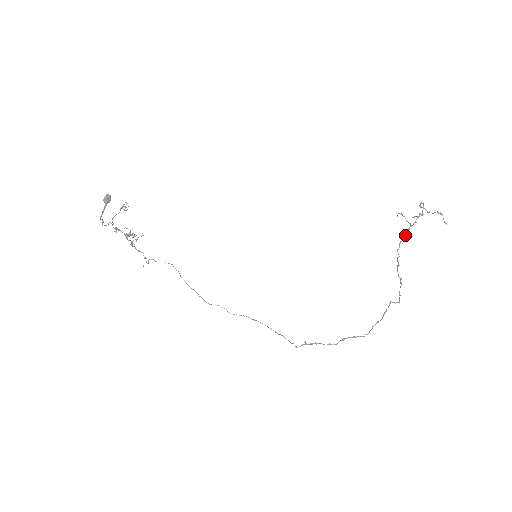
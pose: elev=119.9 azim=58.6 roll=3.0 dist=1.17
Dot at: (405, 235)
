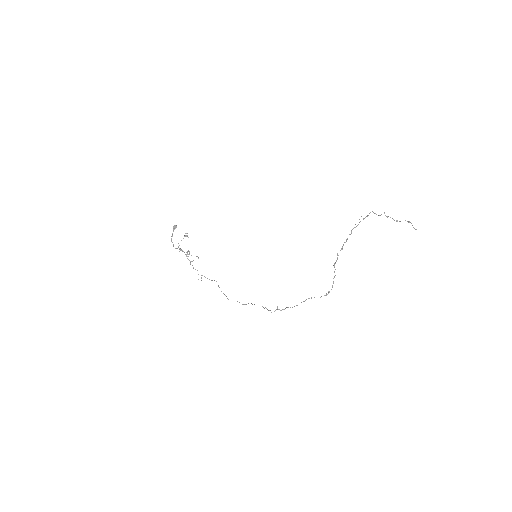
Dot at: (357, 225)
